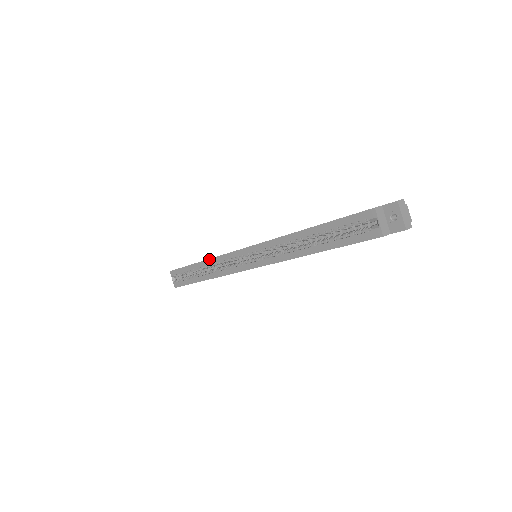
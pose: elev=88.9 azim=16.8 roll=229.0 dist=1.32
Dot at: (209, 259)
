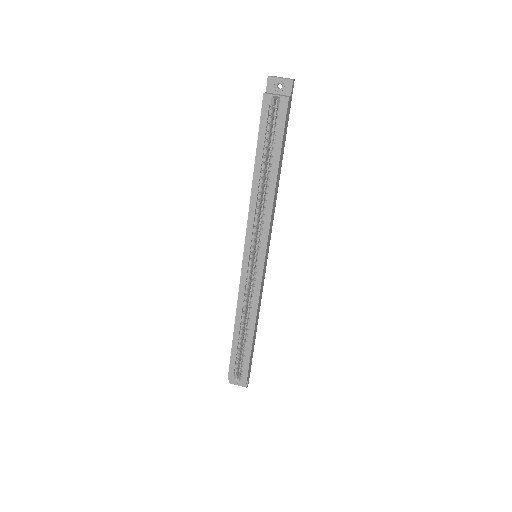
Dot at: (236, 313)
